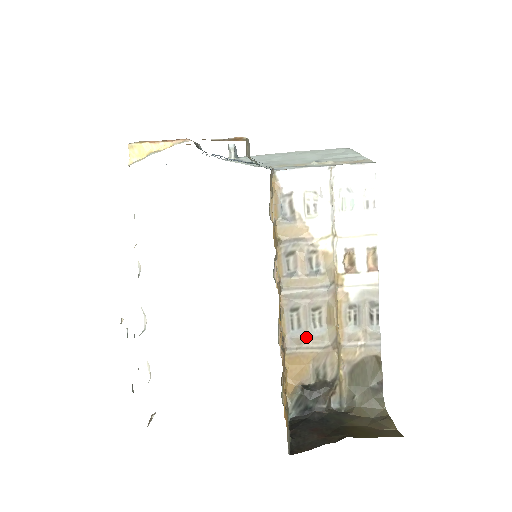
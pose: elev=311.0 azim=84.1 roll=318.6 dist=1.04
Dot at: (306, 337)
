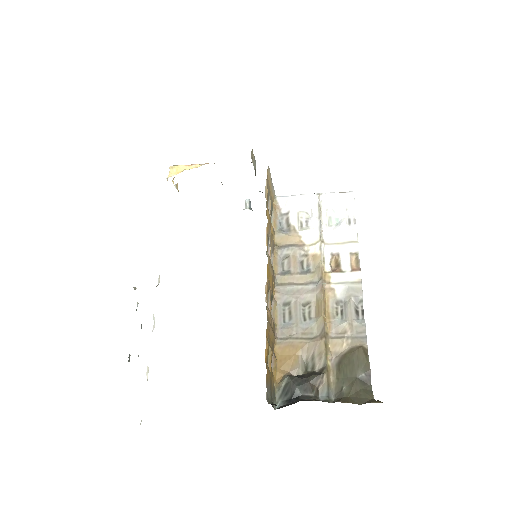
Dot at: (296, 328)
